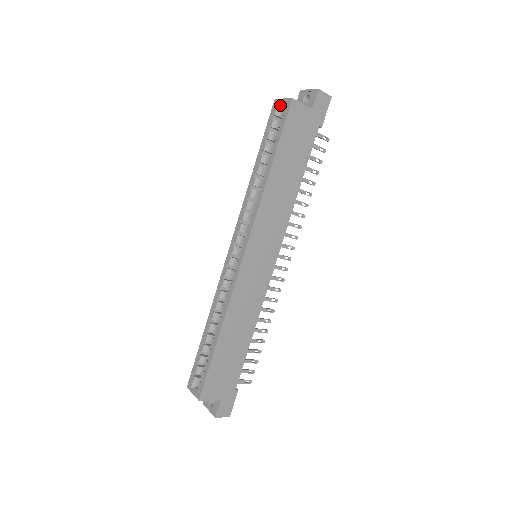
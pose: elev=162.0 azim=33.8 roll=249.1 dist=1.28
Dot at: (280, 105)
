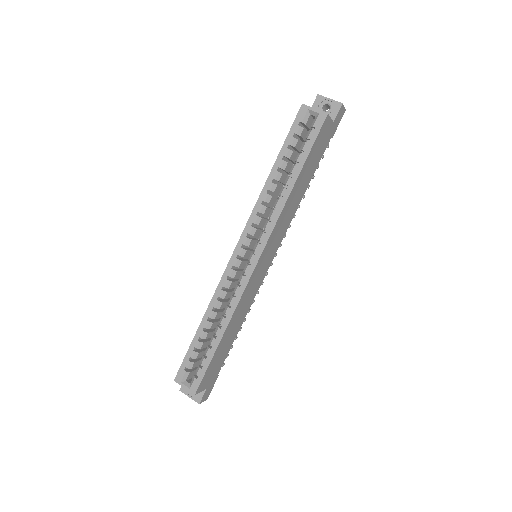
Dot at: (309, 113)
